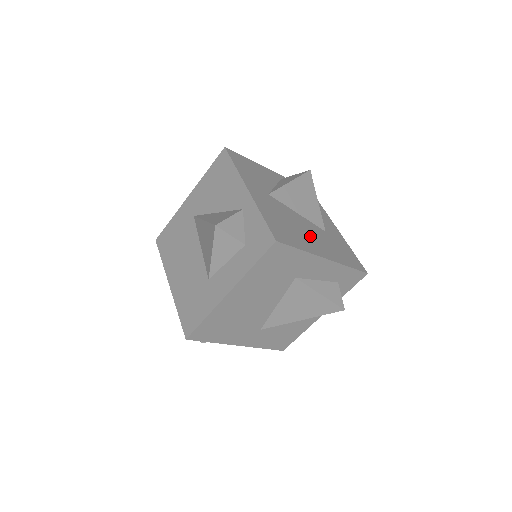
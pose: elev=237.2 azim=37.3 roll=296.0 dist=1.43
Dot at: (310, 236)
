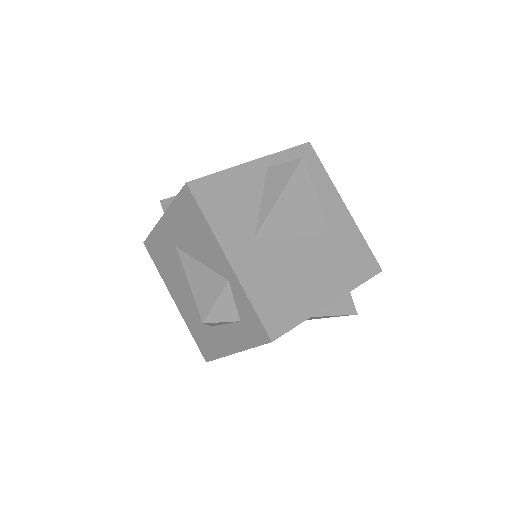
Dot at: (311, 275)
